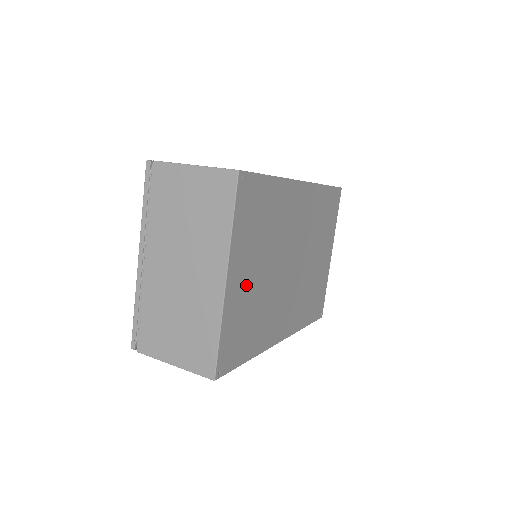
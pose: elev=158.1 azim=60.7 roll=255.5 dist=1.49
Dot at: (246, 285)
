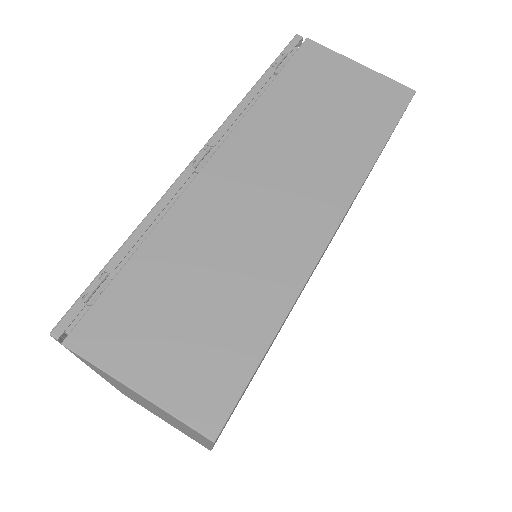
Dot at: occluded
